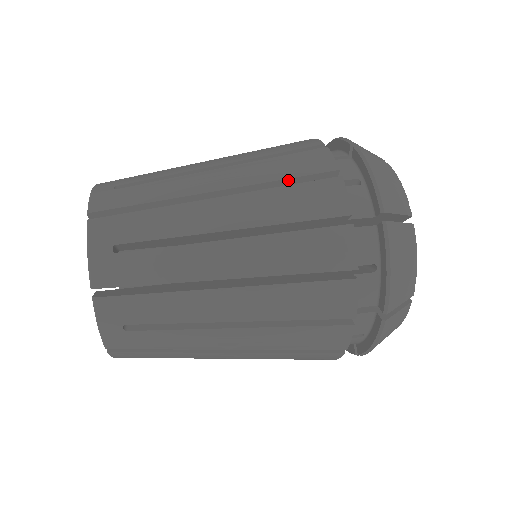
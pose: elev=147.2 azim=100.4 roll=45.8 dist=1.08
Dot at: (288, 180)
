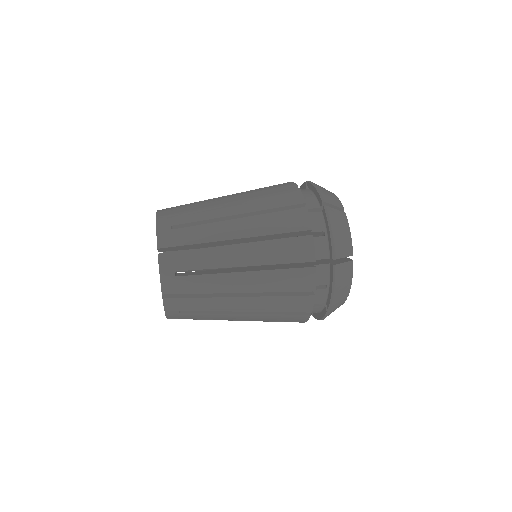
Dot at: (269, 193)
